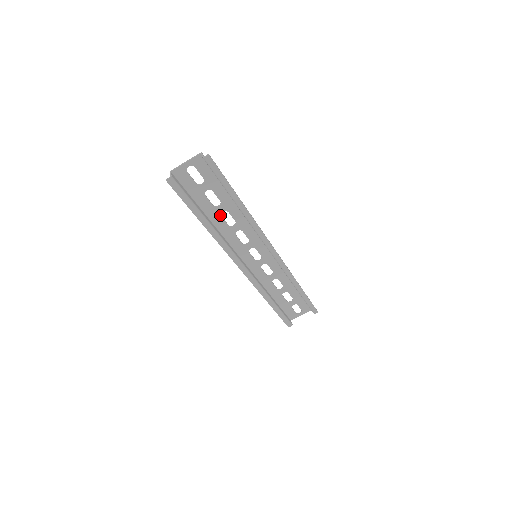
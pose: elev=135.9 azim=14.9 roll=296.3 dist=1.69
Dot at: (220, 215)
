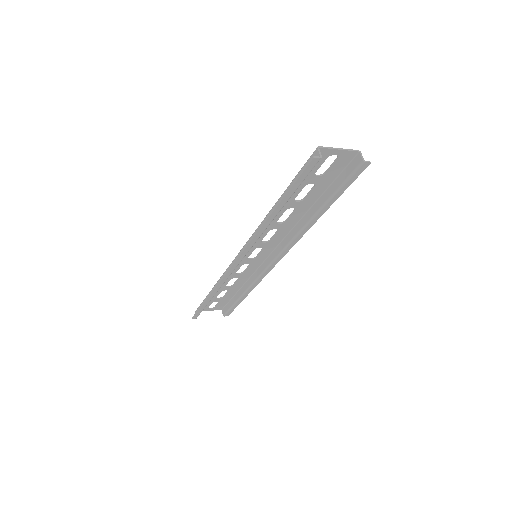
Dot at: (286, 209)
